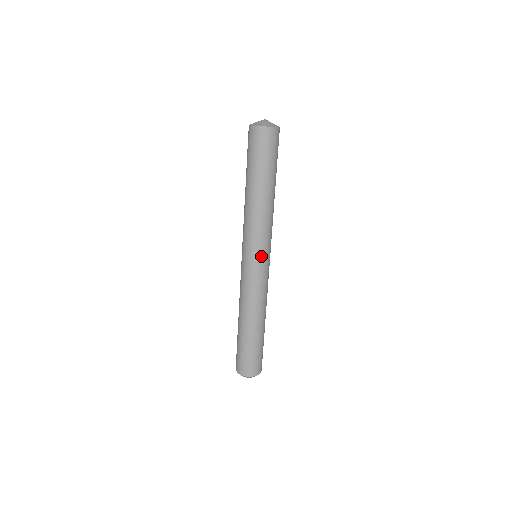
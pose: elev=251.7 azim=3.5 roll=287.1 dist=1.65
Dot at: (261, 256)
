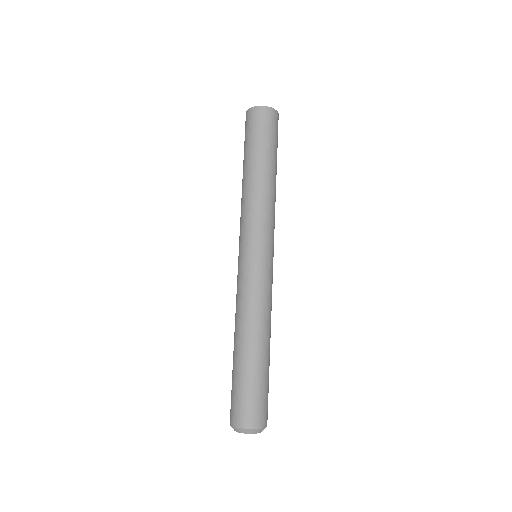
Dot at: (273, 250)
